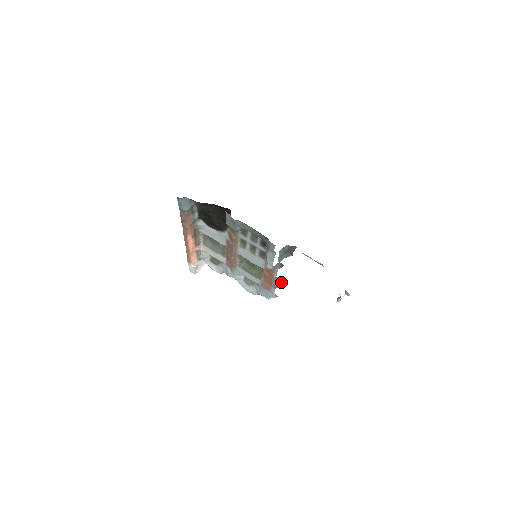
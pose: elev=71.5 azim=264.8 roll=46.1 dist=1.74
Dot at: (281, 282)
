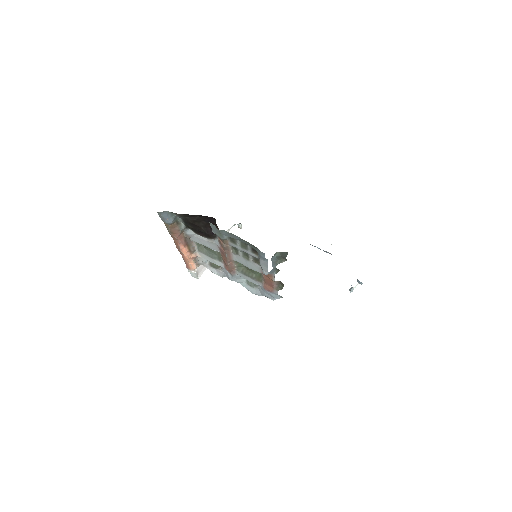
Dot at: (282, 284)
